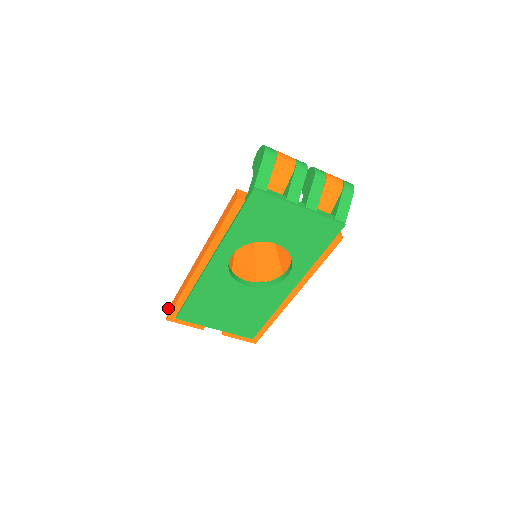
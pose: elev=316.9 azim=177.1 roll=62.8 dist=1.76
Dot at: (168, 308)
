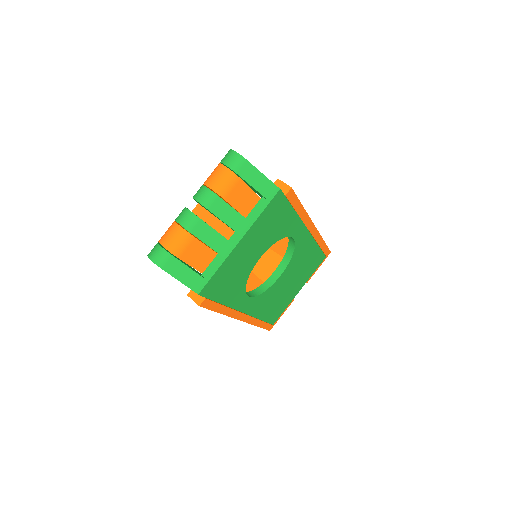
Dot at: occluded
